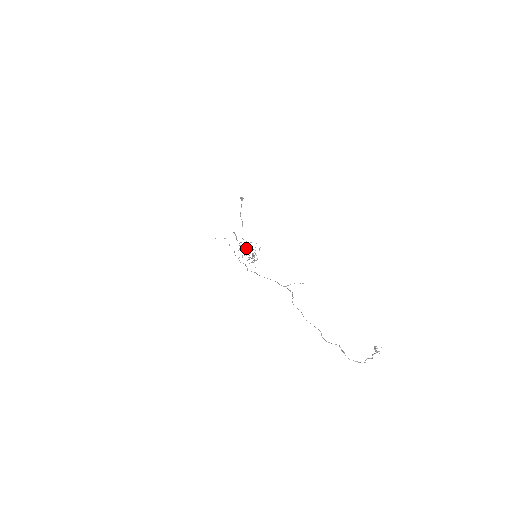
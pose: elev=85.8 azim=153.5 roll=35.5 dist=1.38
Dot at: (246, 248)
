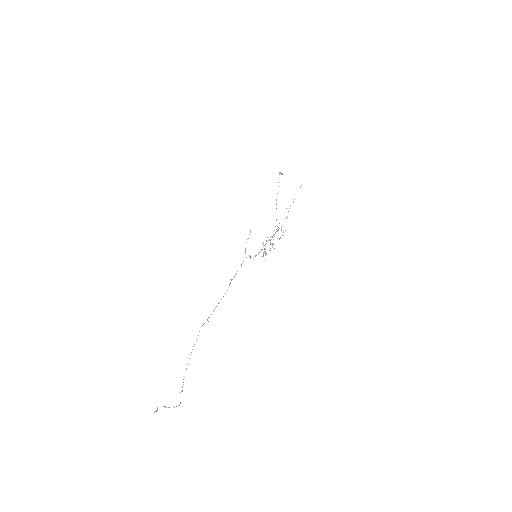
Dot at: (275, 233)
